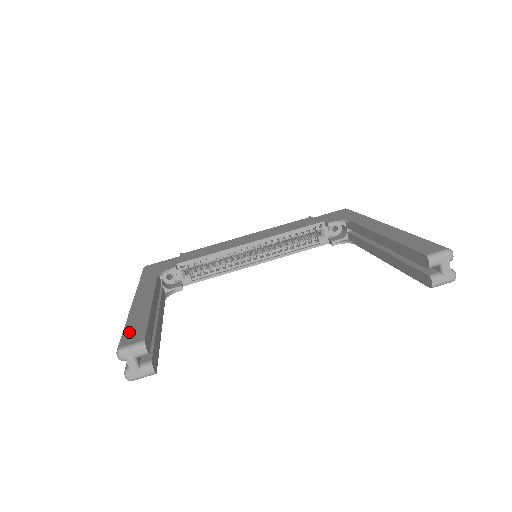
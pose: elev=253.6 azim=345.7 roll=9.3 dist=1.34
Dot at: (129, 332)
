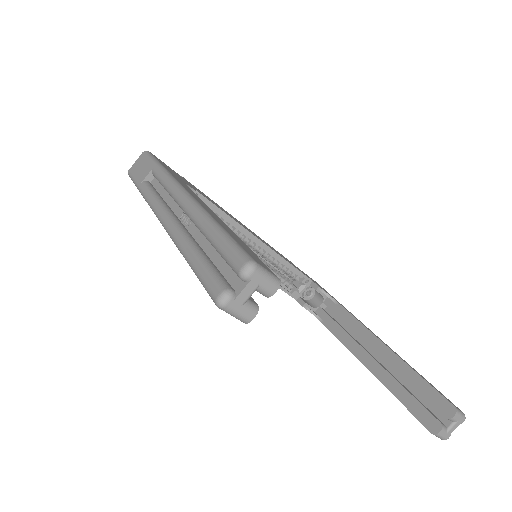
Dot at: (242, 245)
